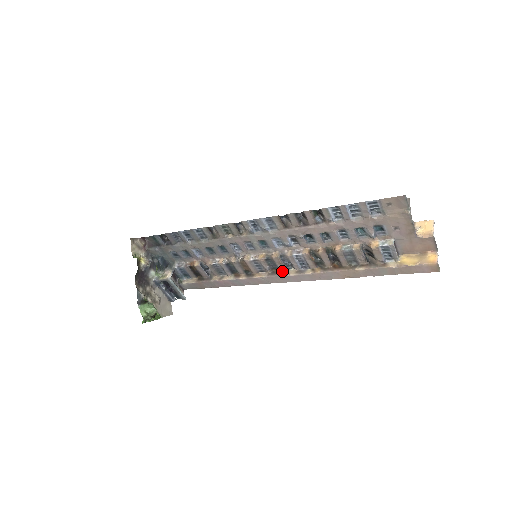
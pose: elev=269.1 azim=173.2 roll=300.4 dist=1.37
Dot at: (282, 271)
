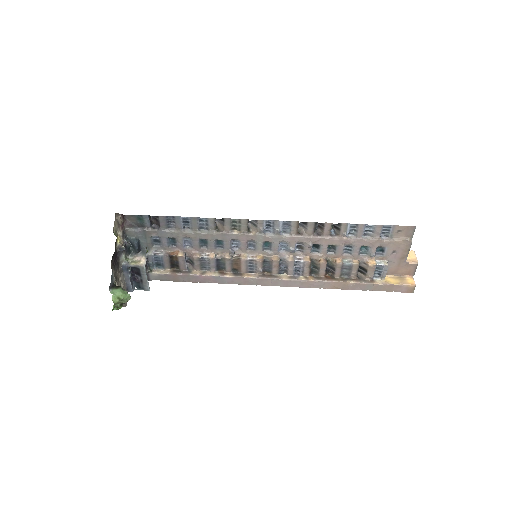
Dot at: (274, 275)
